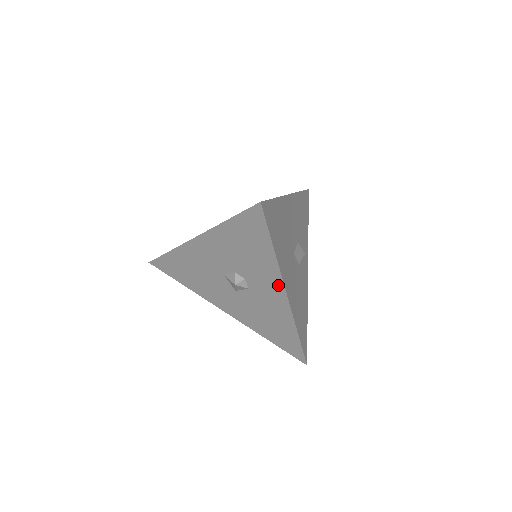
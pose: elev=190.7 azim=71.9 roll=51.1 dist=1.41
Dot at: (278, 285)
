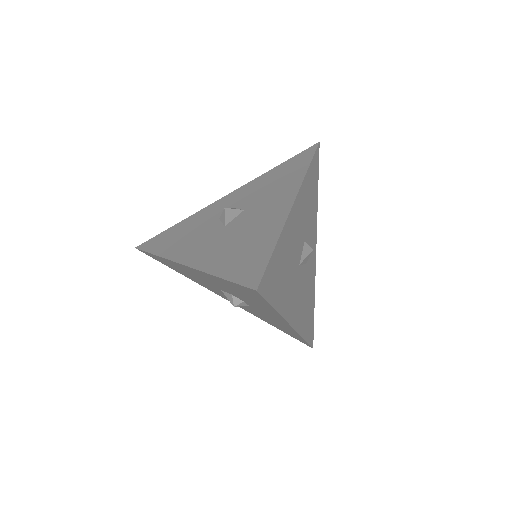
Dot at: (281, 320)
